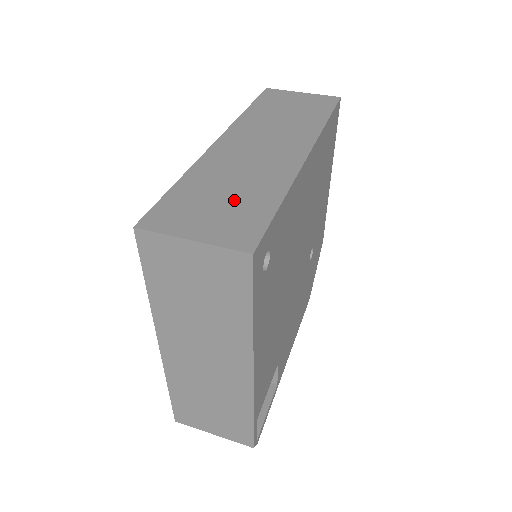
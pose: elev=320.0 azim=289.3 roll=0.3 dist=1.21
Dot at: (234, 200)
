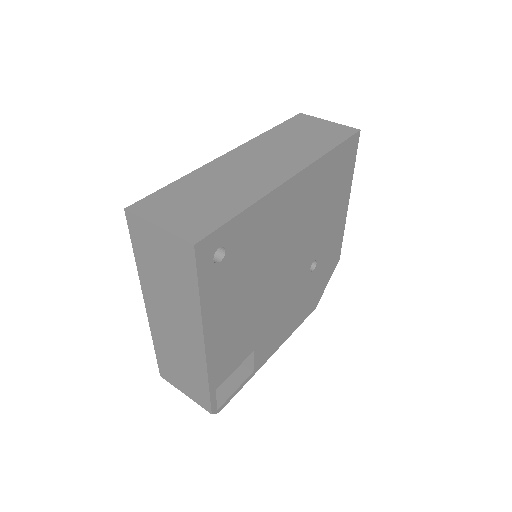
Dot at: (208, 202)
